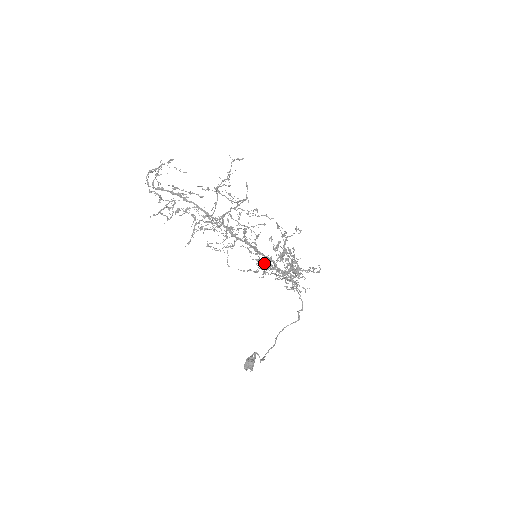
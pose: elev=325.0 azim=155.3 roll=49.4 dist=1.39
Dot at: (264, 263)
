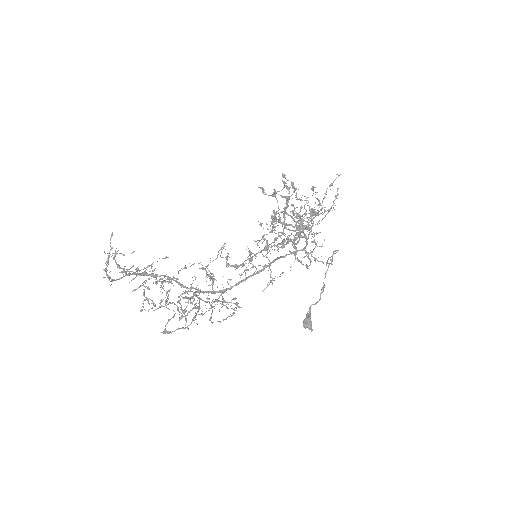
Dot at: occluded
